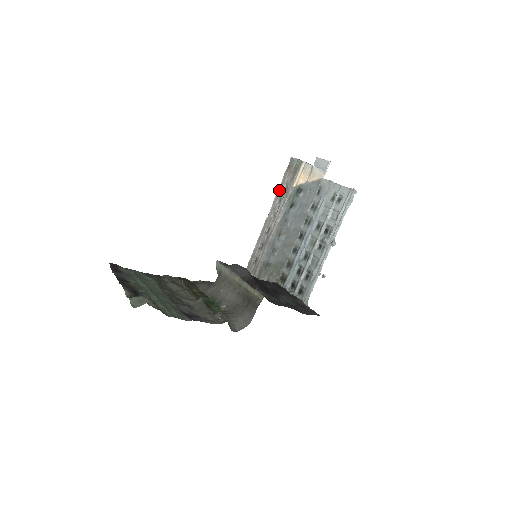
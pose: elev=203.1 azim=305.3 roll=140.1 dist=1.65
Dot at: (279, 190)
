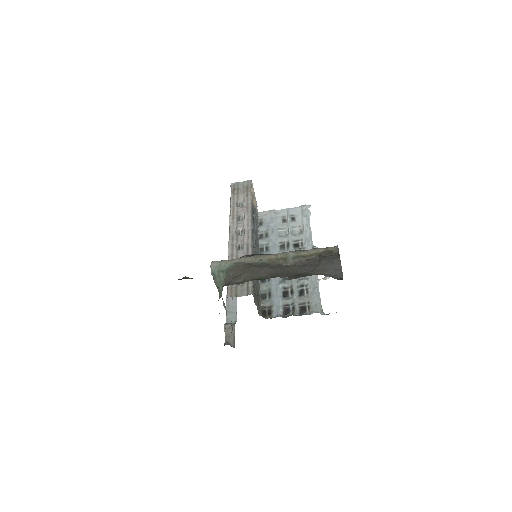
Dot at: (233, 209)
